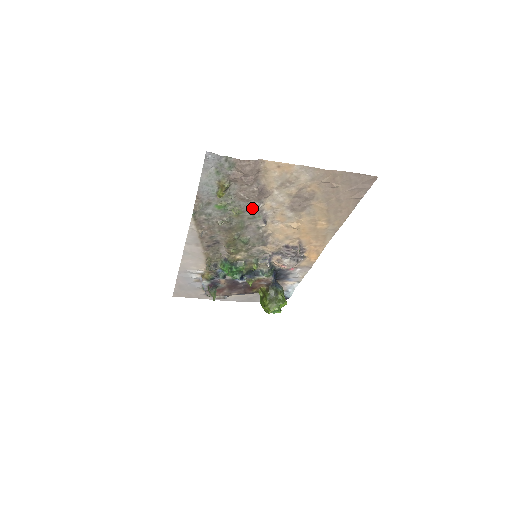
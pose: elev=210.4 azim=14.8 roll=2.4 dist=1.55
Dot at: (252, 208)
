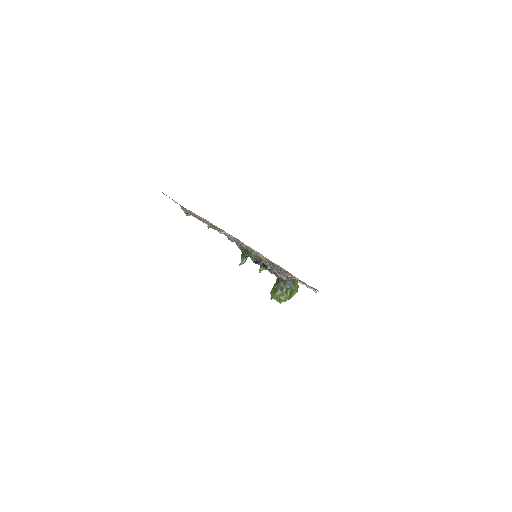
Dot at: occluded
